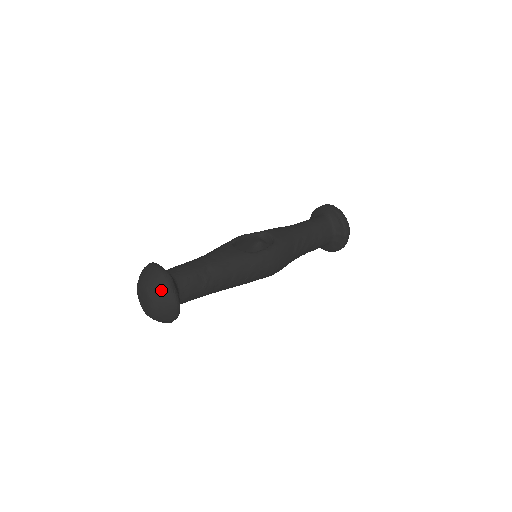
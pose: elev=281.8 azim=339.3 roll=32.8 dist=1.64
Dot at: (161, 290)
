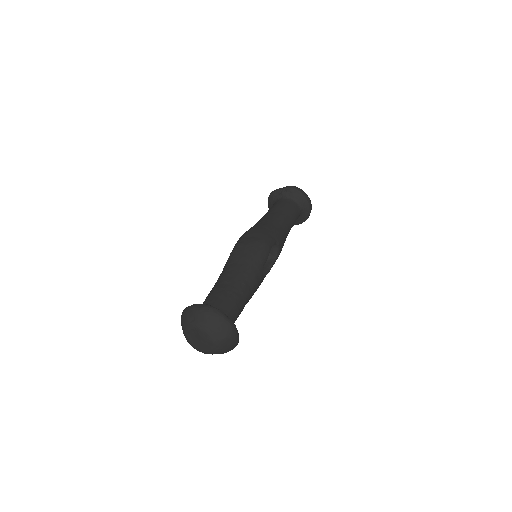
Dot at: occluded
